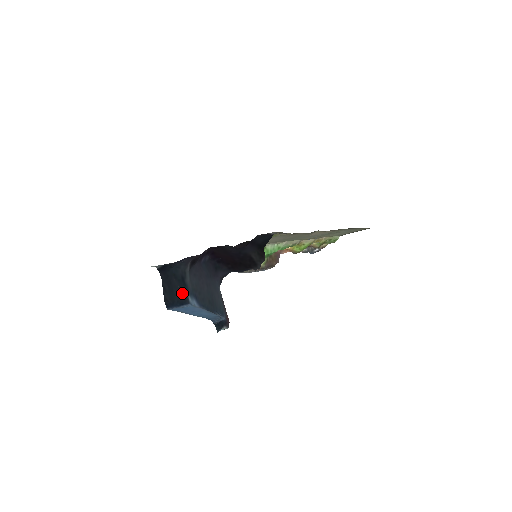
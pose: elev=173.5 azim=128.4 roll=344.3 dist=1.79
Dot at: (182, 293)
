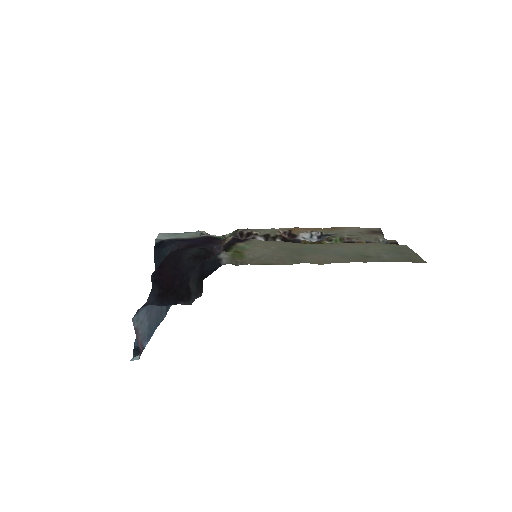
Dot at: occluded
